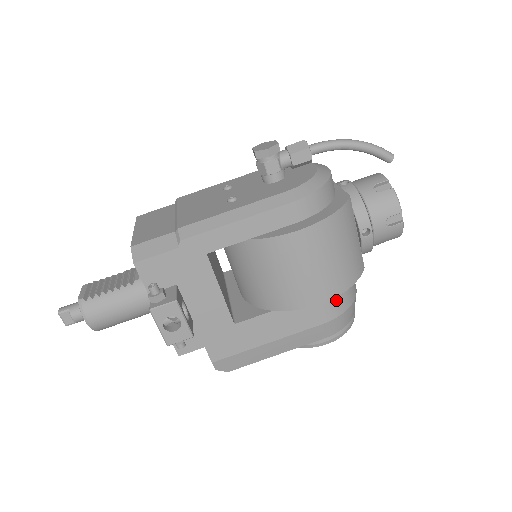
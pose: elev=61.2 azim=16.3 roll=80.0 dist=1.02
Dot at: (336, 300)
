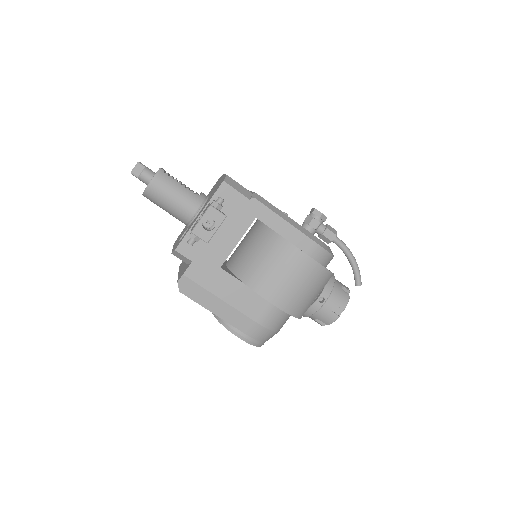
Dot at: (274, 317)
